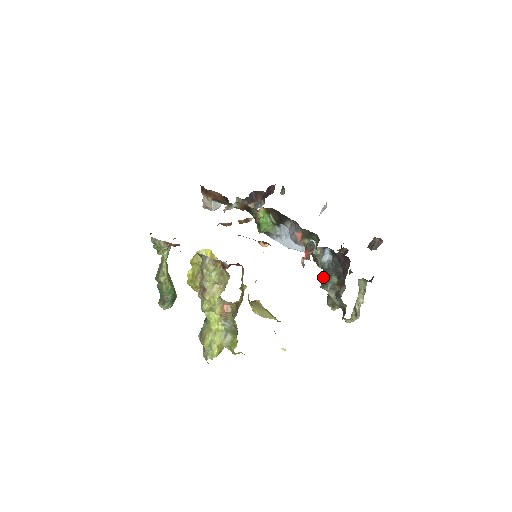
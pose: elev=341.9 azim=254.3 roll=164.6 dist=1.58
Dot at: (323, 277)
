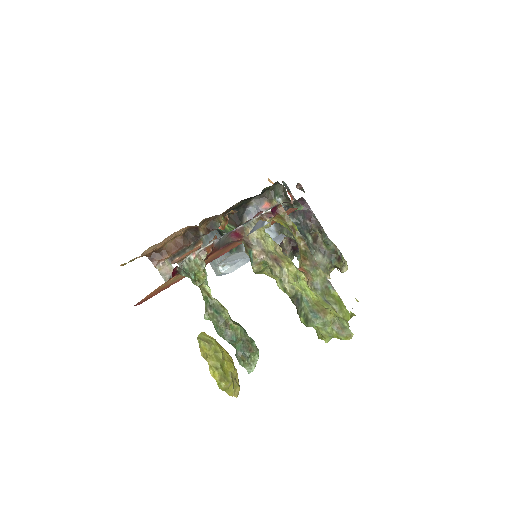
Dot at: occluded
